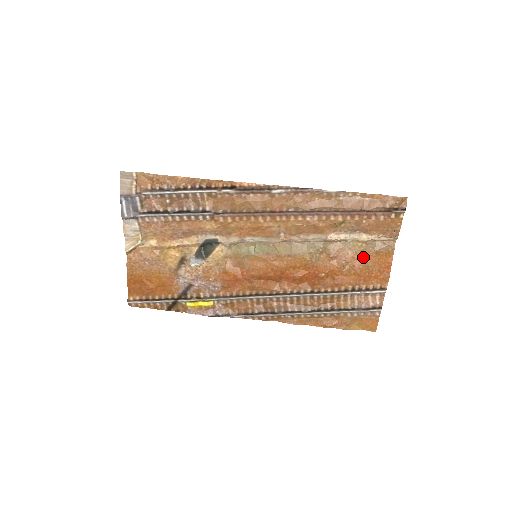
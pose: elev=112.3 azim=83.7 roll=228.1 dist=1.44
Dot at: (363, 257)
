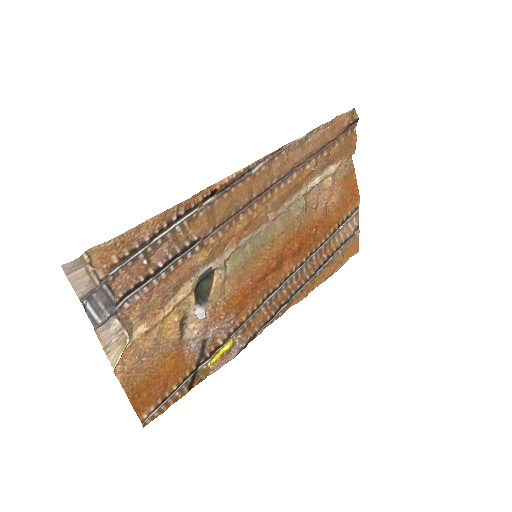
Dot at: (337, 189)
